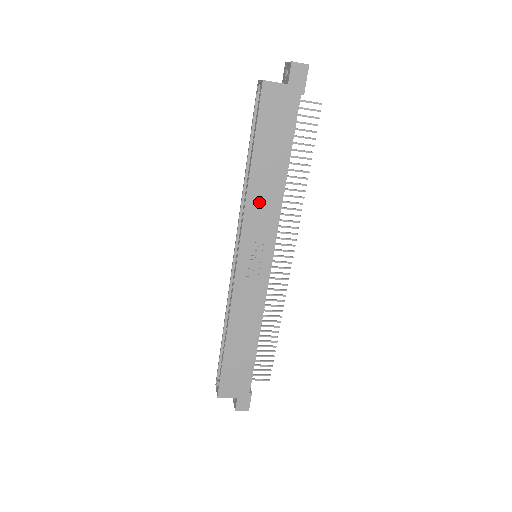
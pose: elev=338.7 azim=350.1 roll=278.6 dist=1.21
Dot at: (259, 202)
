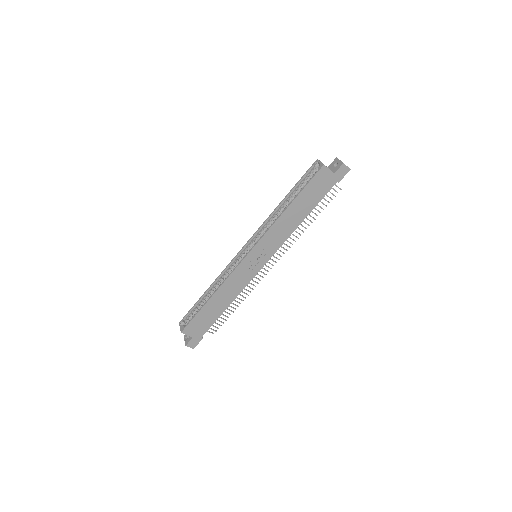
Dot at: (280, 228)
